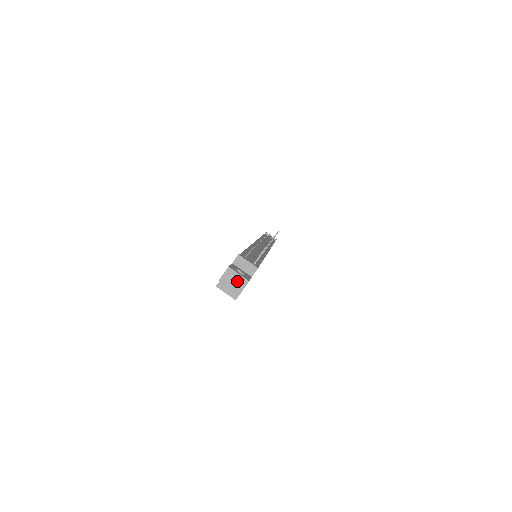
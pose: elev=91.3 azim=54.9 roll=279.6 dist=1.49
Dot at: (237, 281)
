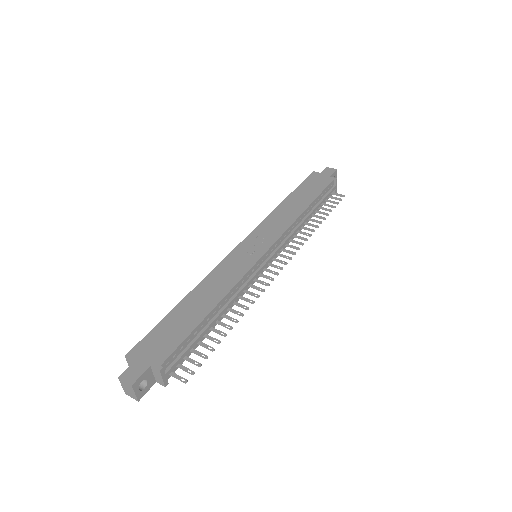
Dot at: (130, 392)
